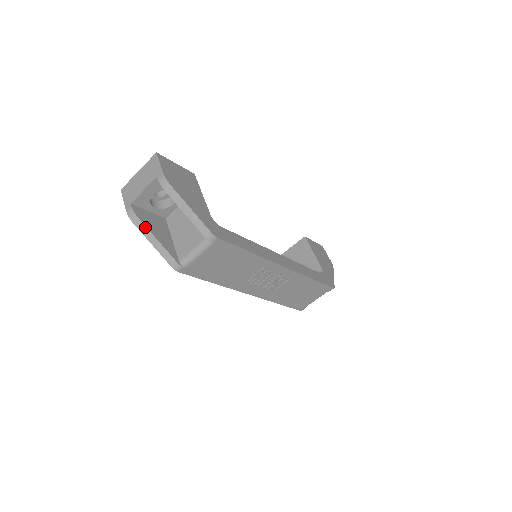
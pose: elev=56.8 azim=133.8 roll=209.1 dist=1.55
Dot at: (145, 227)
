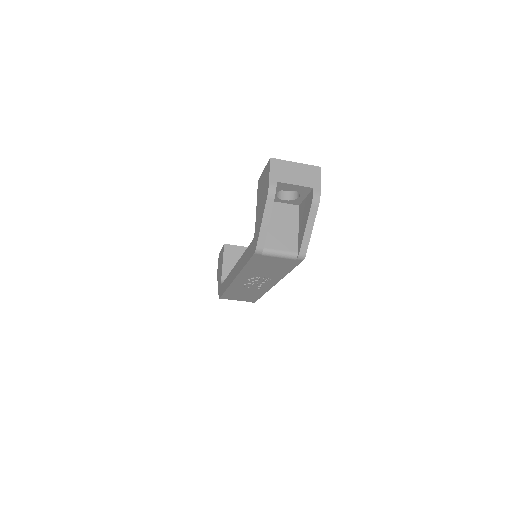
Dot at: occluded
